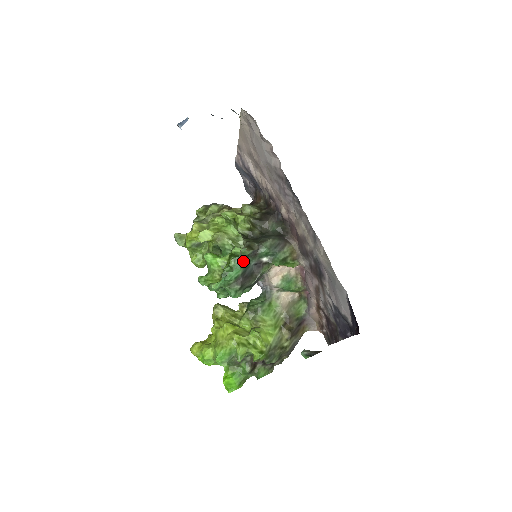
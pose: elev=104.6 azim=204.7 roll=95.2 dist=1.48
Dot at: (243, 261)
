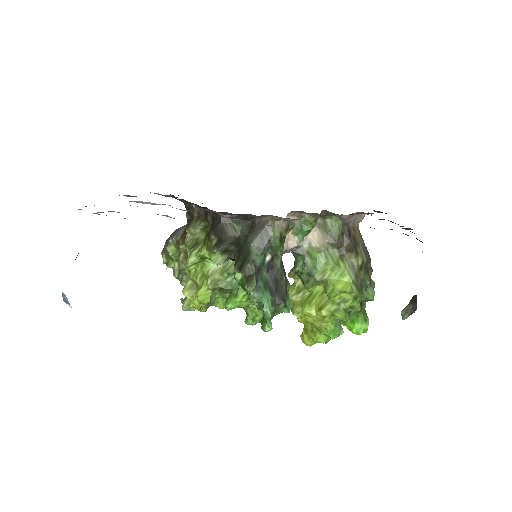
Dot at: (258, 287)
